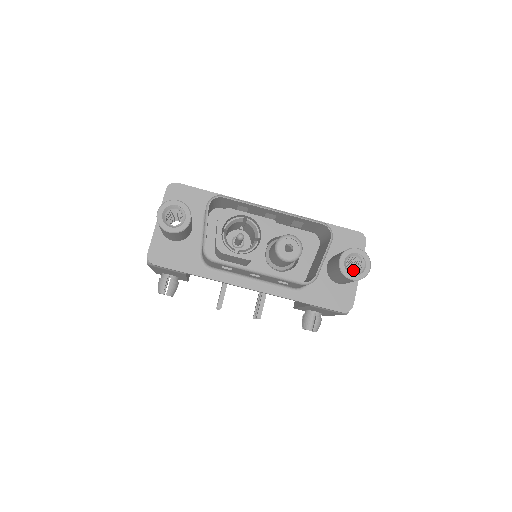
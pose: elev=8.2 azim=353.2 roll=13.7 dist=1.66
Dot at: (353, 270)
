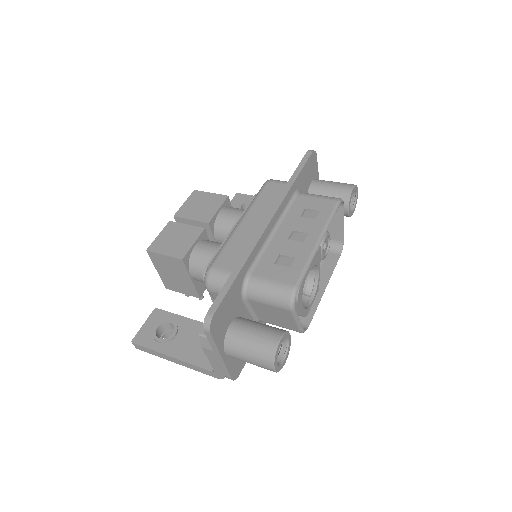
Dot at: occluded
